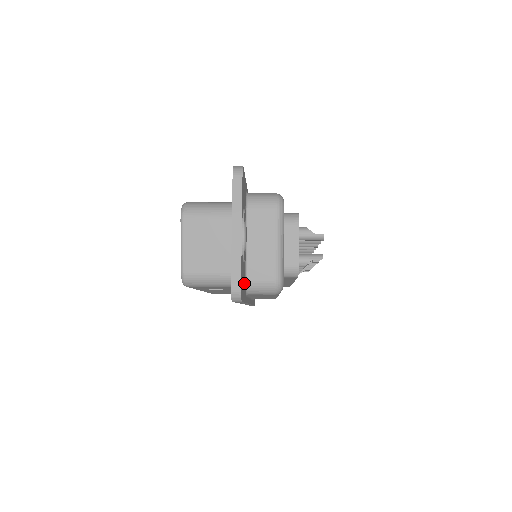
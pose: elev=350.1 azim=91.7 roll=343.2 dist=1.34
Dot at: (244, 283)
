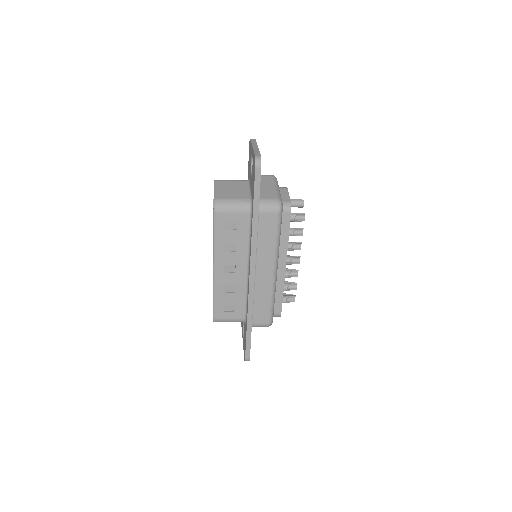
Dot at: occluded
